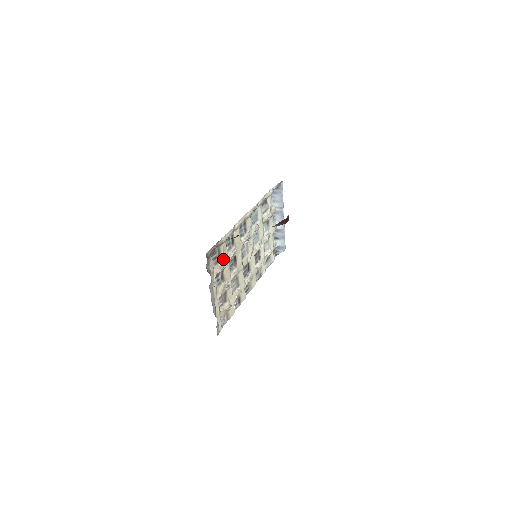
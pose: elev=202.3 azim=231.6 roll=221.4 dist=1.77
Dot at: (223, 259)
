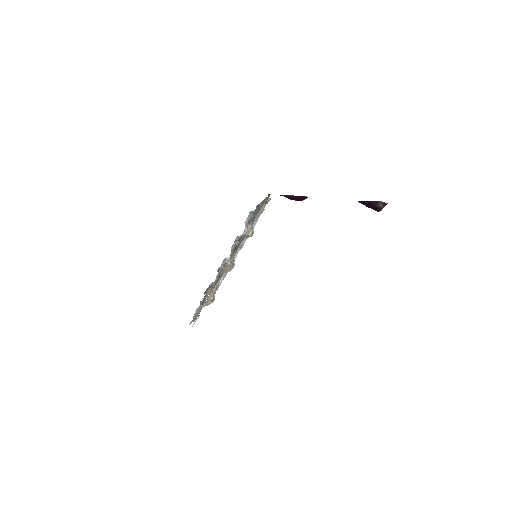
Dot at: occluded
